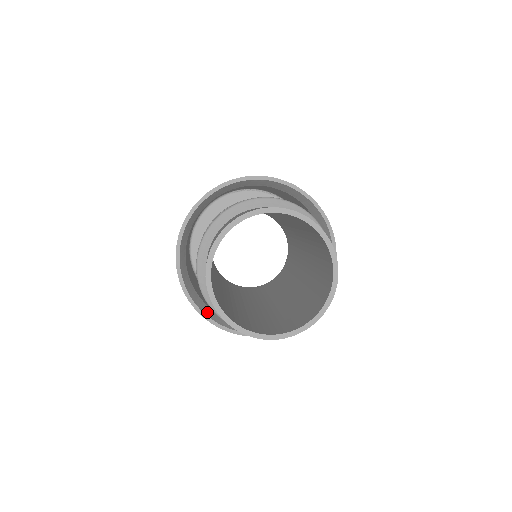
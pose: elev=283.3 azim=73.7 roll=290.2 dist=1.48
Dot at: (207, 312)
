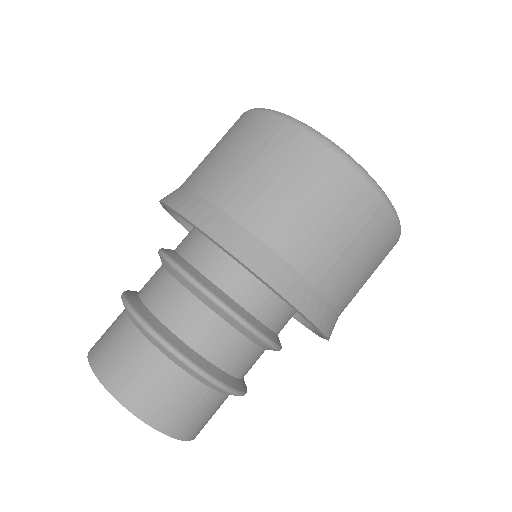
Dot at: occluded
